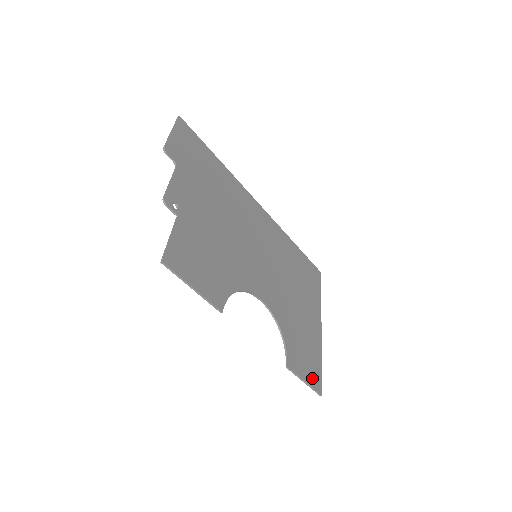
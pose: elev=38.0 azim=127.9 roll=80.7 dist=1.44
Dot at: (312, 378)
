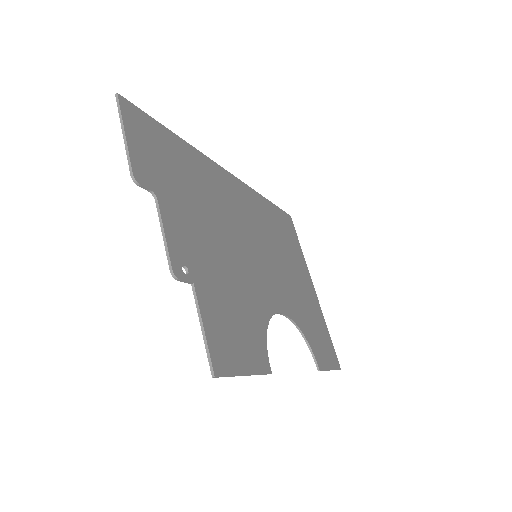
Dot at: (331, 359)
